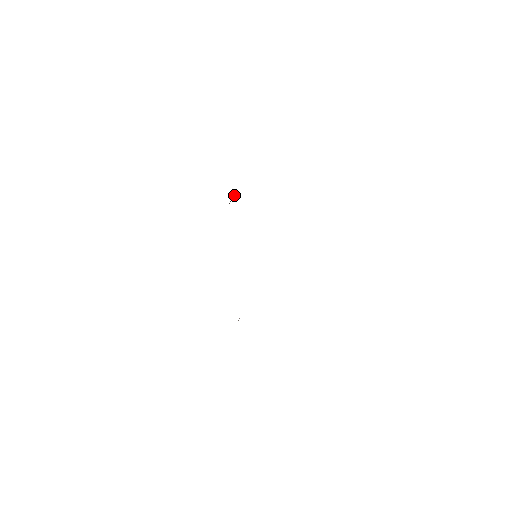
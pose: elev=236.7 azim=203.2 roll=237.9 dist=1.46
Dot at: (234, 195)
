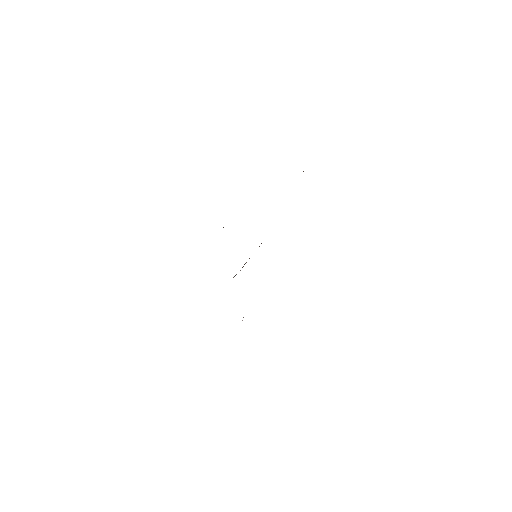
Dot at: occluded
